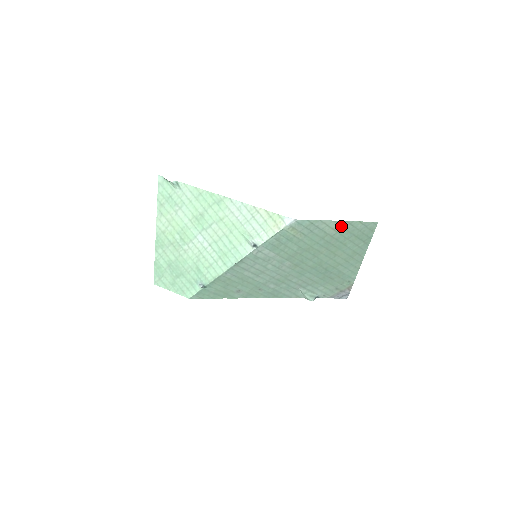
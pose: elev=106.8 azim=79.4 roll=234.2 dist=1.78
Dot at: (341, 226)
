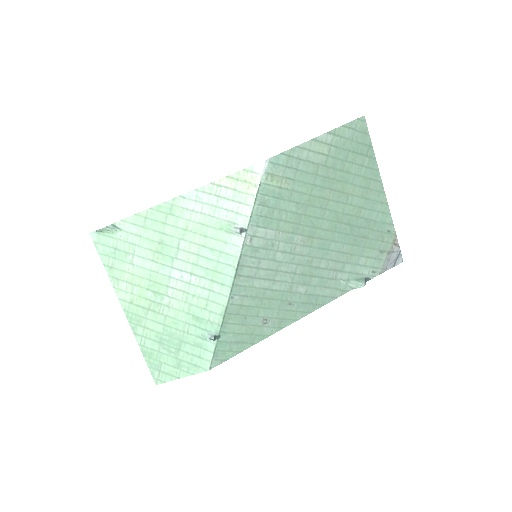
Dot at: (326, 144)
